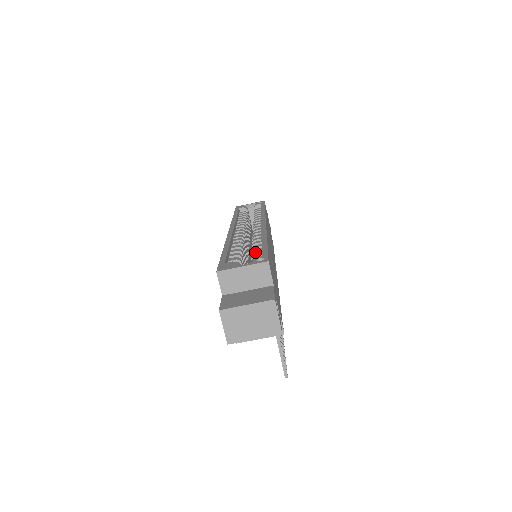
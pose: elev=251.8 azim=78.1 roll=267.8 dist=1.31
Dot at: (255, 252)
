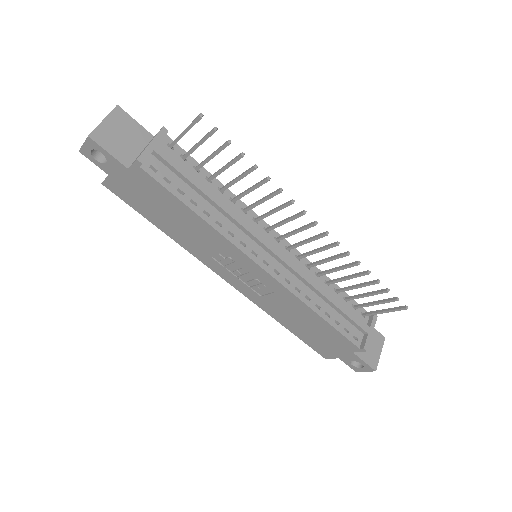
Dot at: occluded
